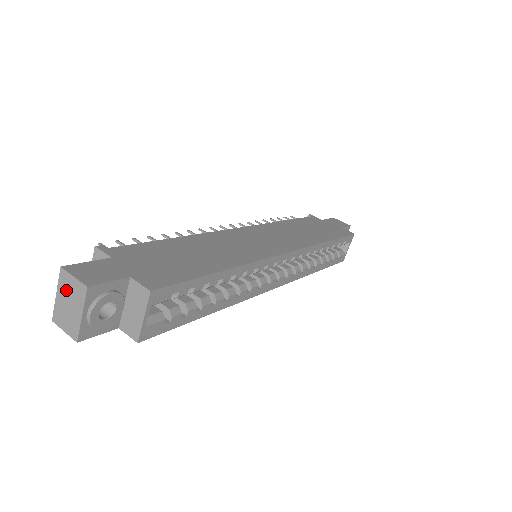
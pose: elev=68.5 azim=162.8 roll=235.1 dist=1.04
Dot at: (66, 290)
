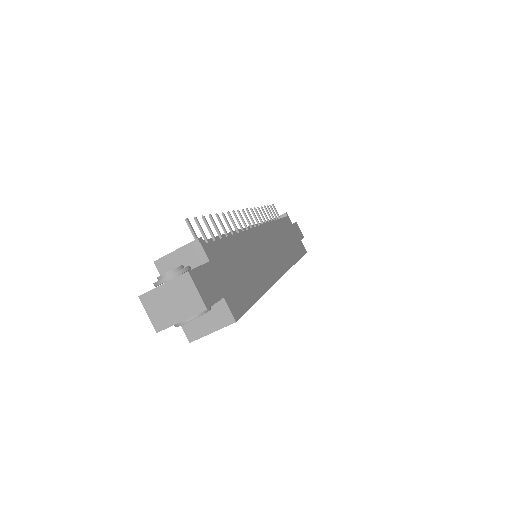
Dot at: (179, 291)
